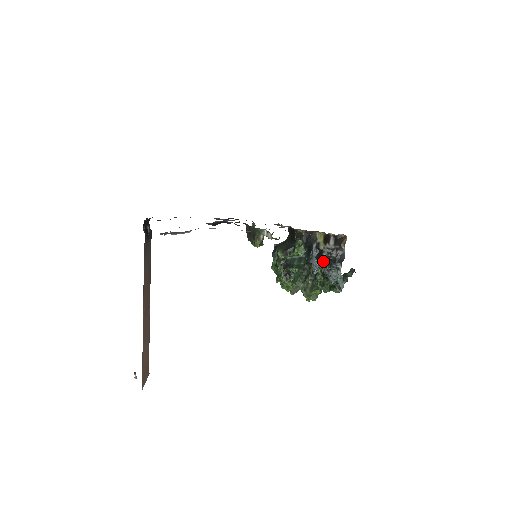
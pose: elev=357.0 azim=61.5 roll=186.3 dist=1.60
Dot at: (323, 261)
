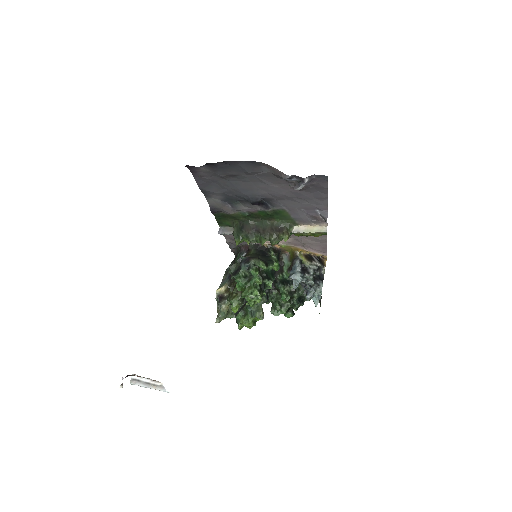
Dot at: (309, 276)
